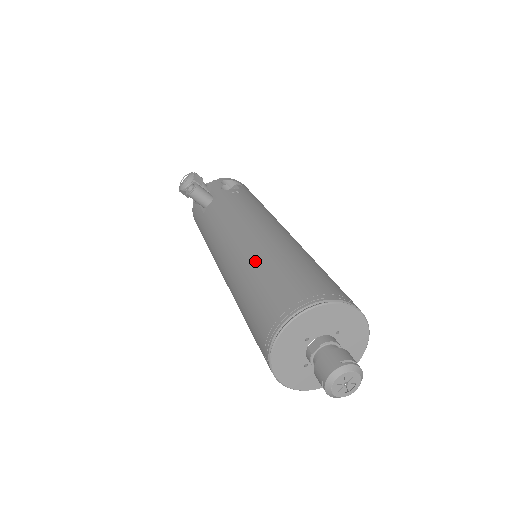
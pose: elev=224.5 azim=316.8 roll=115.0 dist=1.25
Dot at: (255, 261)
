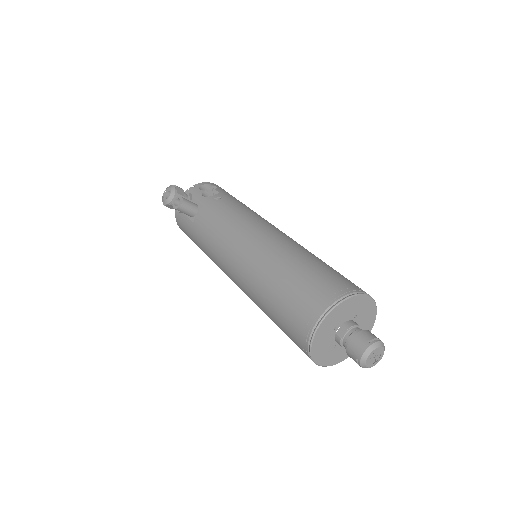
Dot at: (269, 268)
